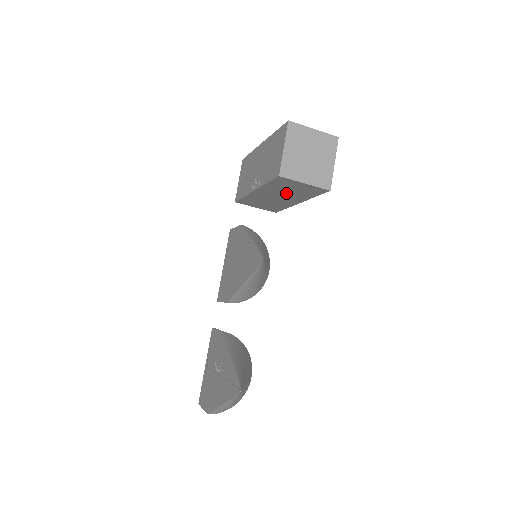
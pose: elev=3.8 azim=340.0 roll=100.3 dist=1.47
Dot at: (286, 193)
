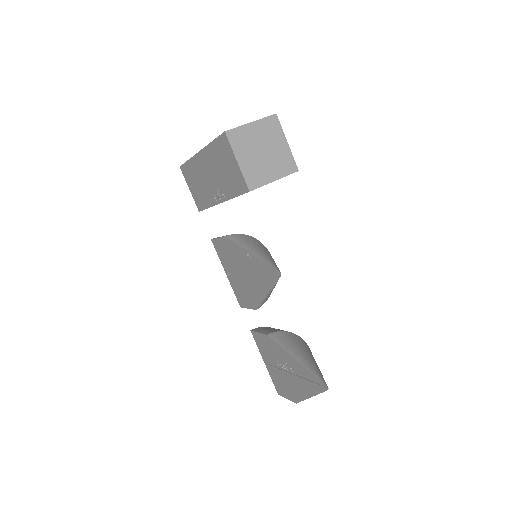
Dot at: occluded
